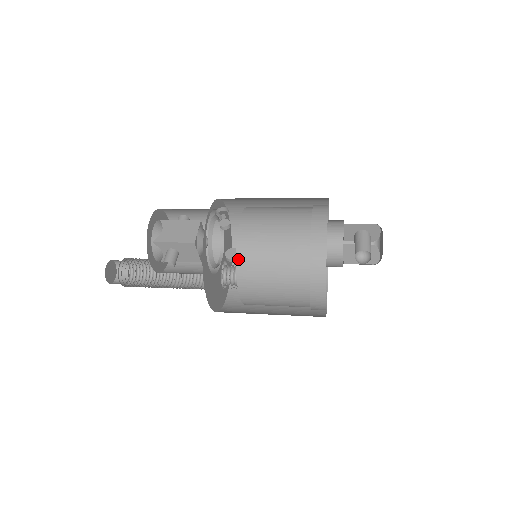
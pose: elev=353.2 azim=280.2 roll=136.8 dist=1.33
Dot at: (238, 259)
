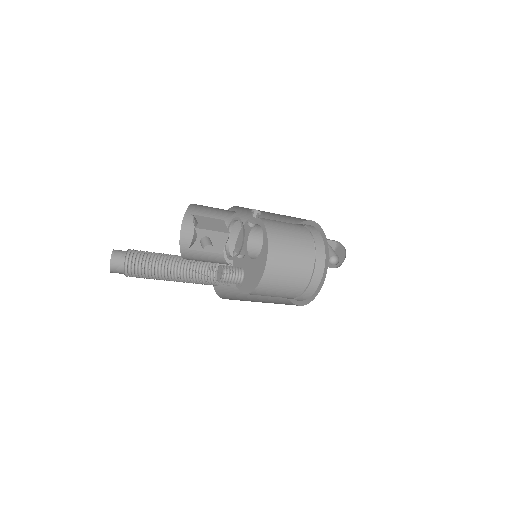
Dot at: (269, 248)
